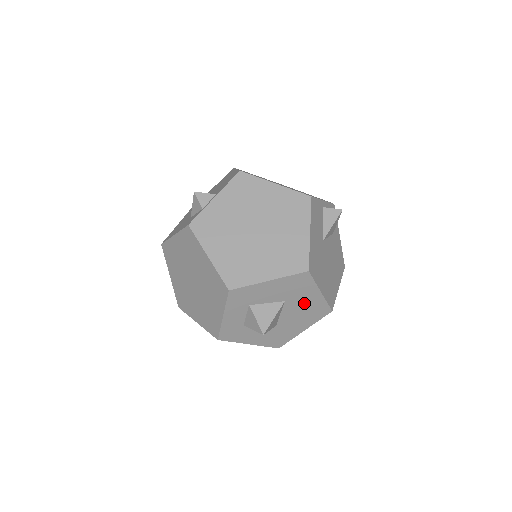
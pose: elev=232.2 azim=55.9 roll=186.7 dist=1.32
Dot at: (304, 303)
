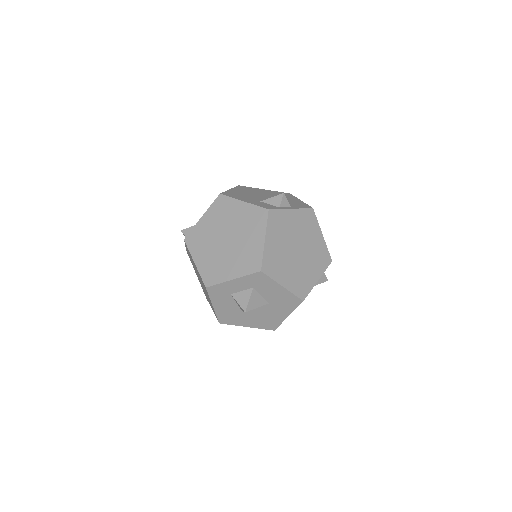
Dot at: (273, 313)
